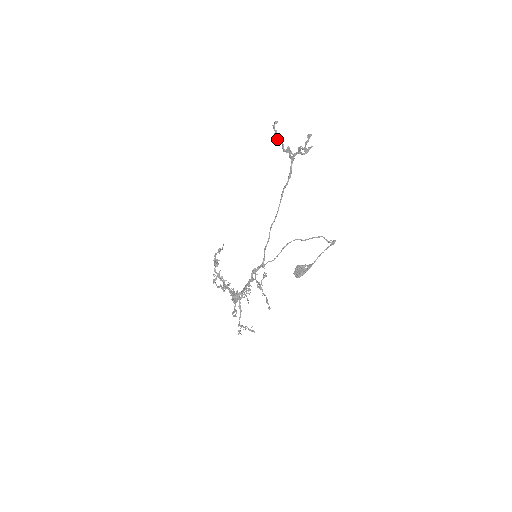
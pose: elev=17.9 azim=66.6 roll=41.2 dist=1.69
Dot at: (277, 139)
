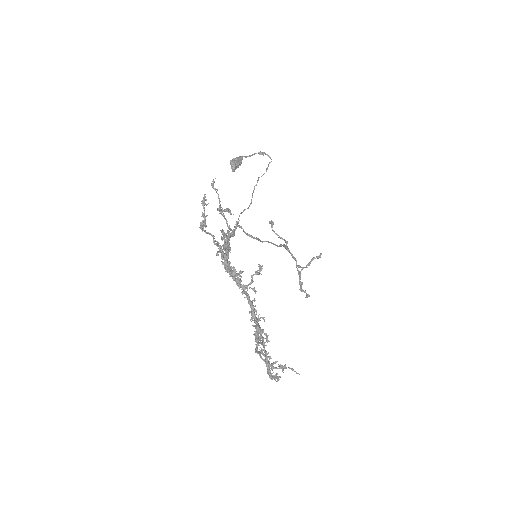
Dot at: (300, 284)
